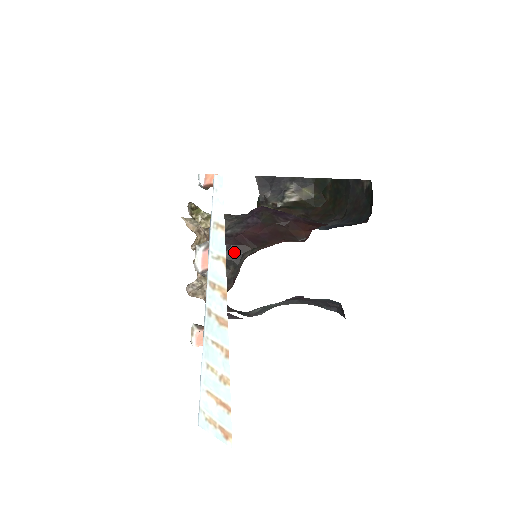
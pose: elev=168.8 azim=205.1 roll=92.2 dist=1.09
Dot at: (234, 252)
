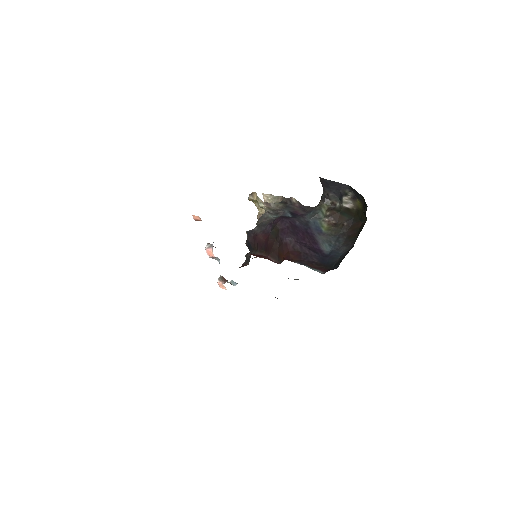
Dot at: (250, 246)
